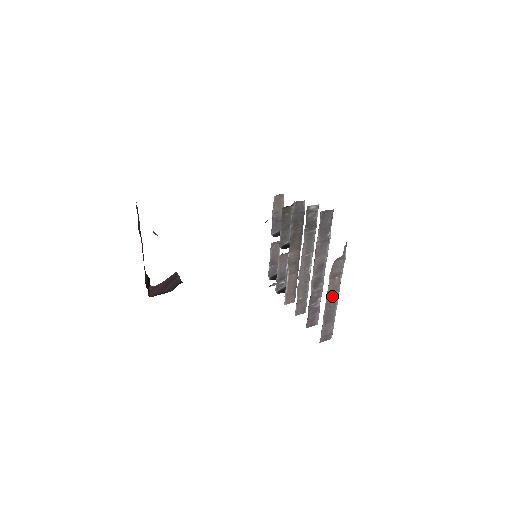
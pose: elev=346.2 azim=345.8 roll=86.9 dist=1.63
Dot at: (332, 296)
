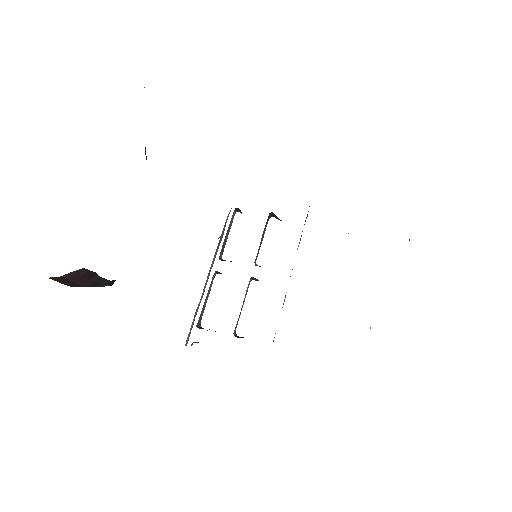
Dot at: occluded
